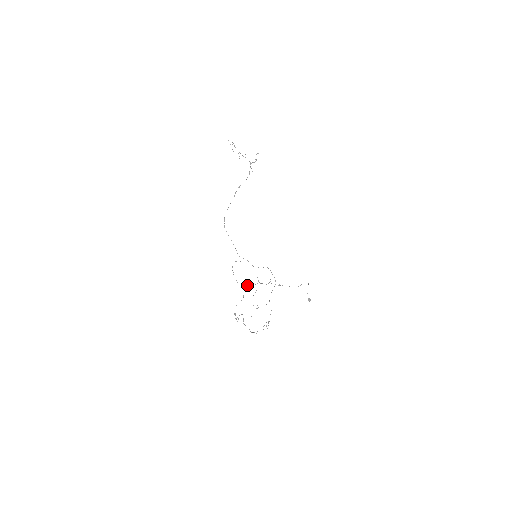
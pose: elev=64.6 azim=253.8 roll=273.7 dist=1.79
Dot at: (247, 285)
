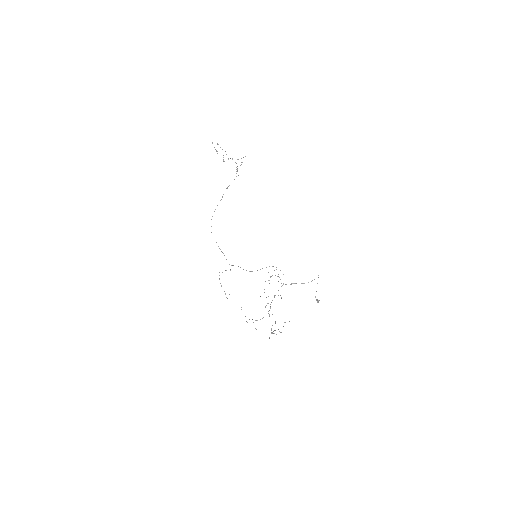
Dot at: (268, 272)
